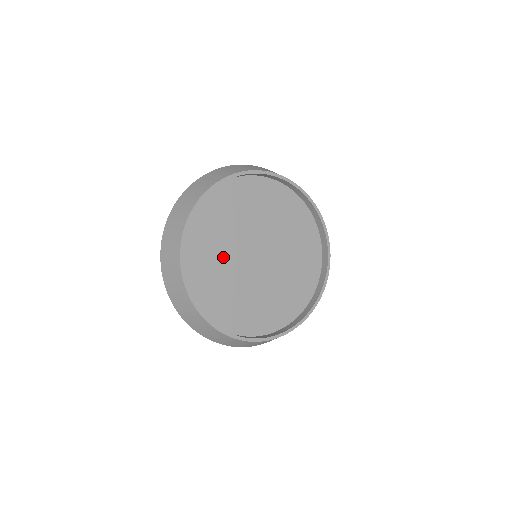
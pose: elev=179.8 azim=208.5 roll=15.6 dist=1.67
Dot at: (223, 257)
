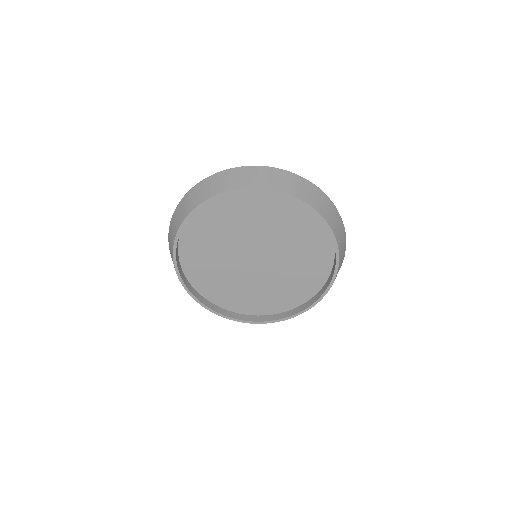
Dot at: (220, 252)
